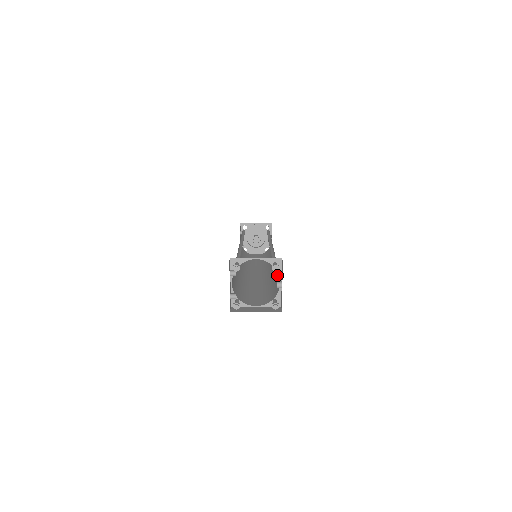
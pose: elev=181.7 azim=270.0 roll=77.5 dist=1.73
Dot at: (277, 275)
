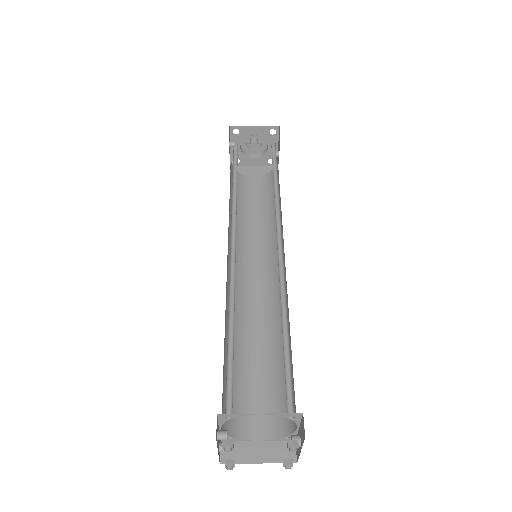
Dot at: occluded
